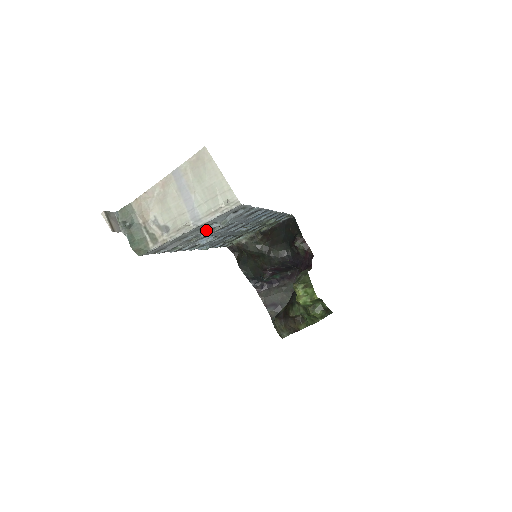
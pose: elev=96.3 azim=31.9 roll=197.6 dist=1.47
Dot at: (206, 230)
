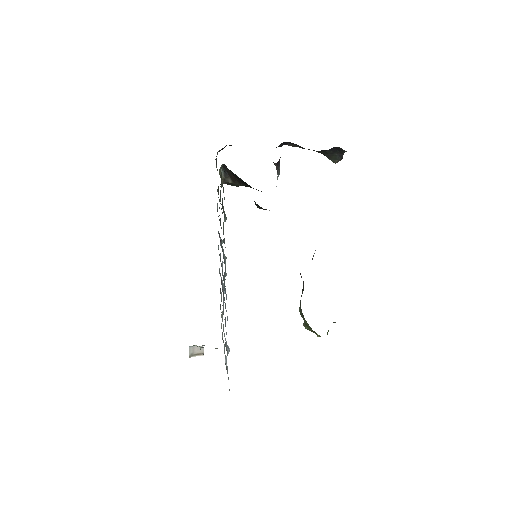
Dot at: occluded
